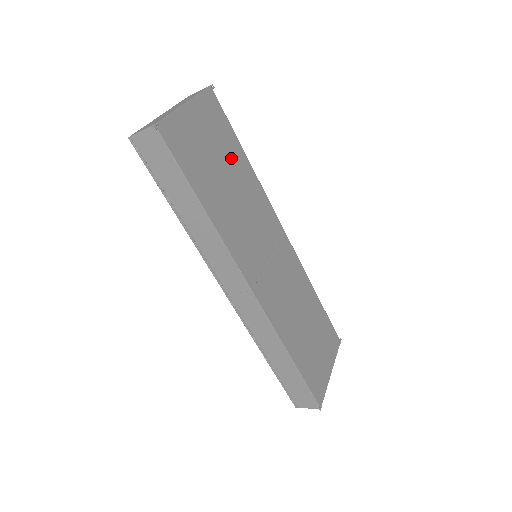
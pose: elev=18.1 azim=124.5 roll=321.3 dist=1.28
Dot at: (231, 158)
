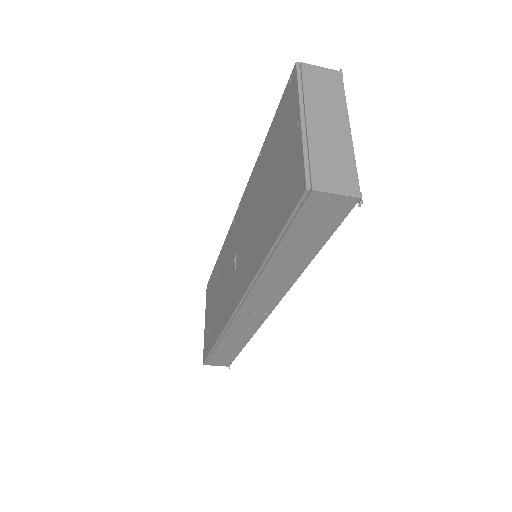
Dot at: occluded
